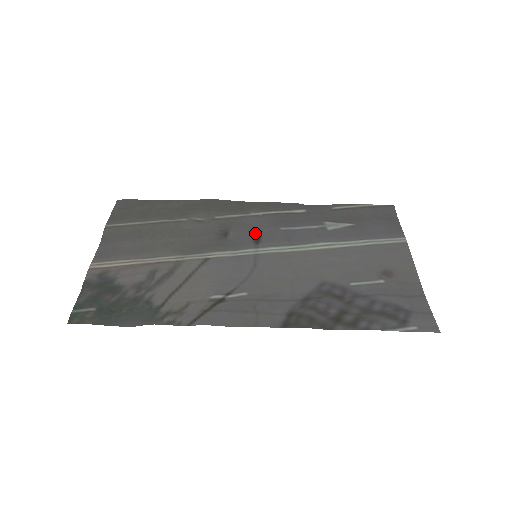
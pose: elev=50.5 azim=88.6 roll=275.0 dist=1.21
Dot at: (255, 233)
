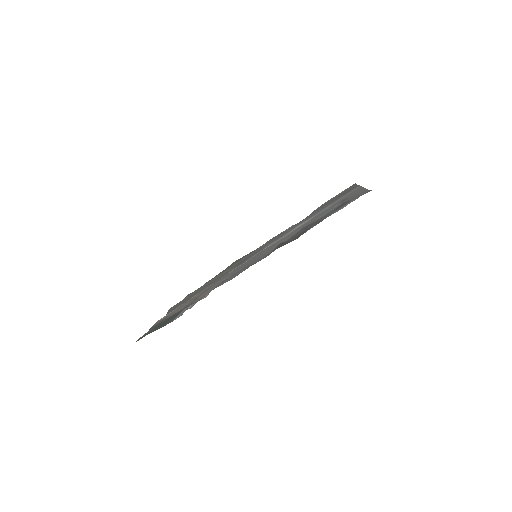
Dot at: (258, 251)
